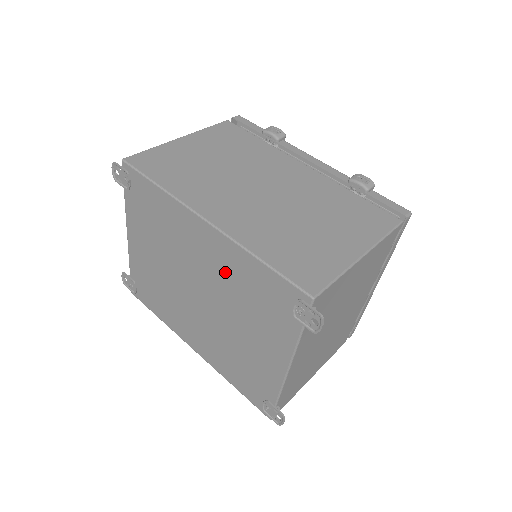
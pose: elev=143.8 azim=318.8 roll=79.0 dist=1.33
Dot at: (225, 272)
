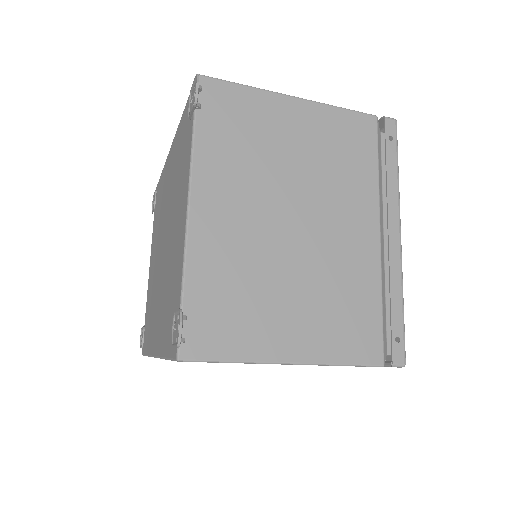
Dot at: (173, 174)
